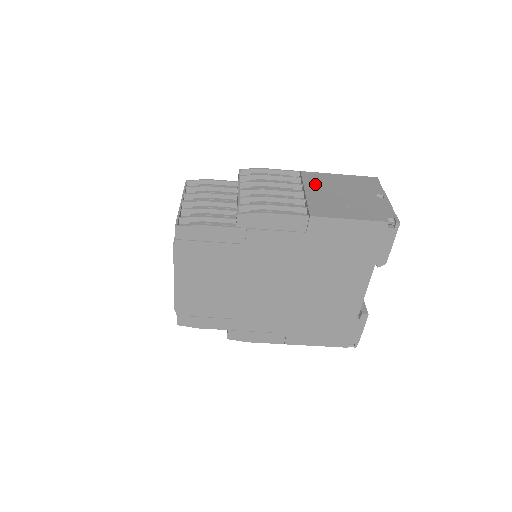
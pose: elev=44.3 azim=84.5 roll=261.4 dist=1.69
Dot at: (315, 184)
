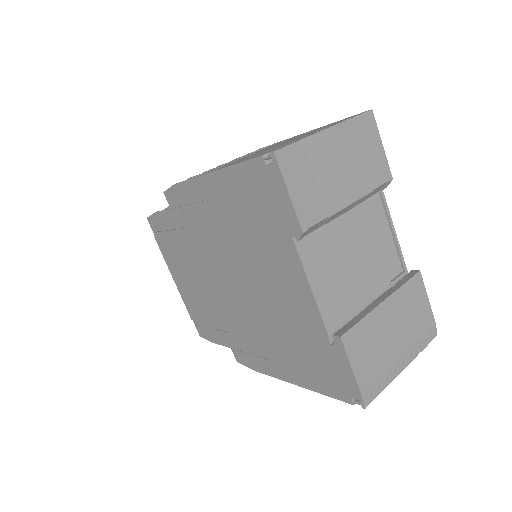
Dot at: occluded
